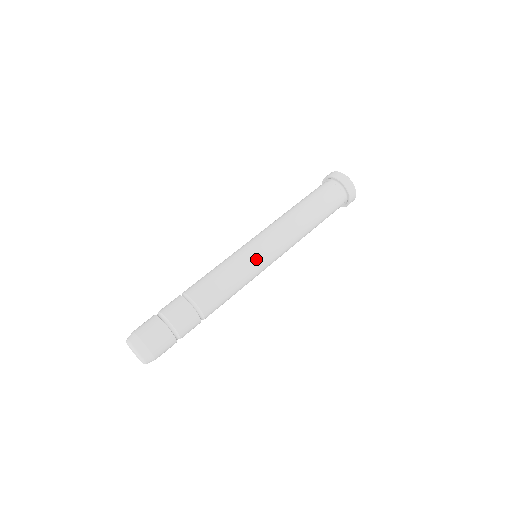
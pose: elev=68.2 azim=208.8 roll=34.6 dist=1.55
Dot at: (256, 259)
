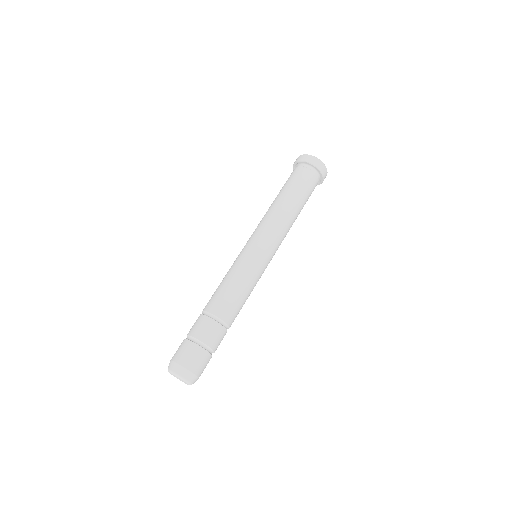
Dot at: (263, 265)
